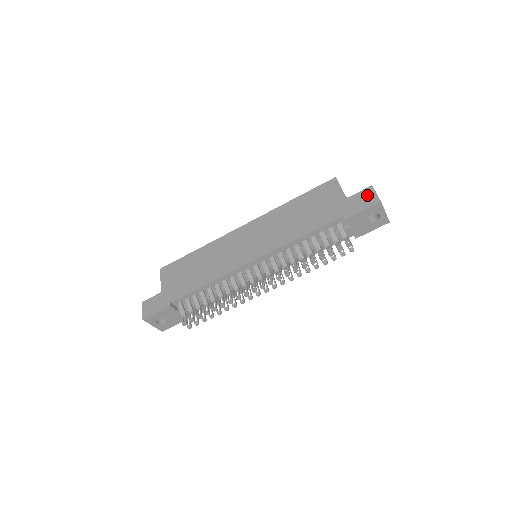
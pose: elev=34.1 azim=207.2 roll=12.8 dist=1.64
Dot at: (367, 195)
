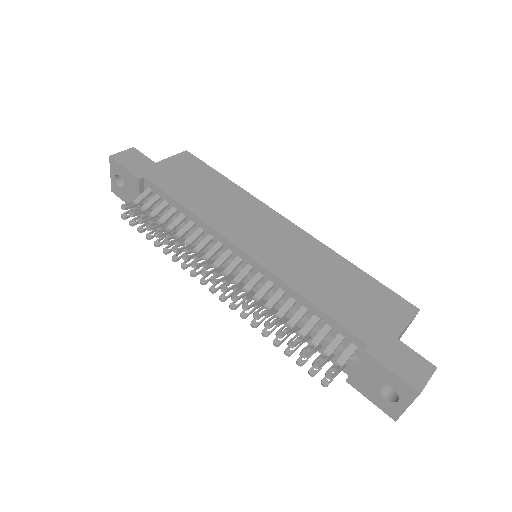
Dot at: (419, 367)
